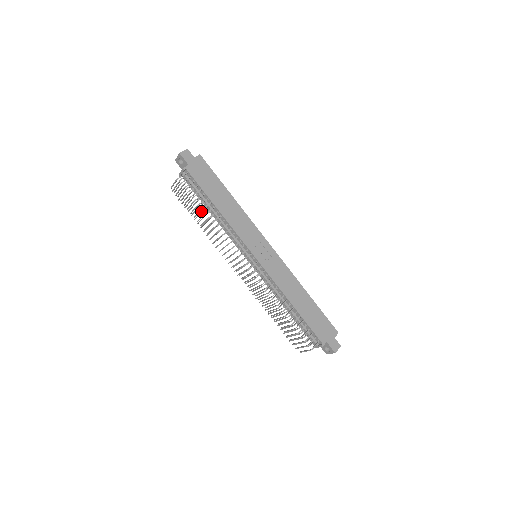
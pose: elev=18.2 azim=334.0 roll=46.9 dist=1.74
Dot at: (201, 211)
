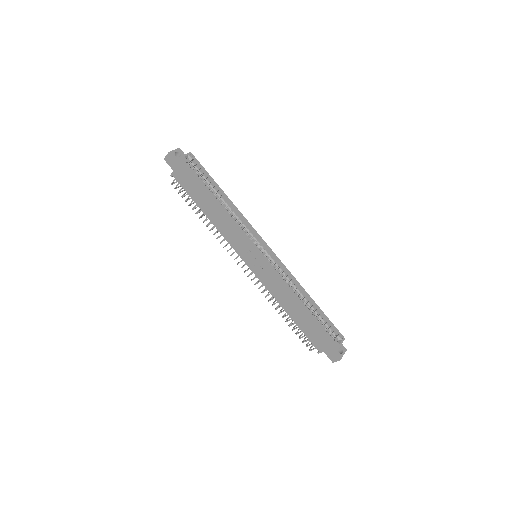
Dot at: occluded
